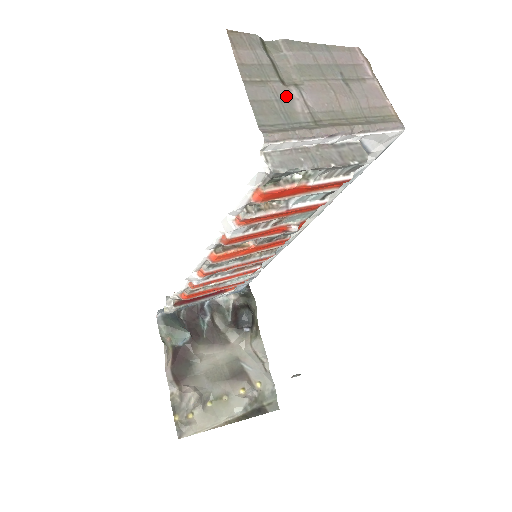
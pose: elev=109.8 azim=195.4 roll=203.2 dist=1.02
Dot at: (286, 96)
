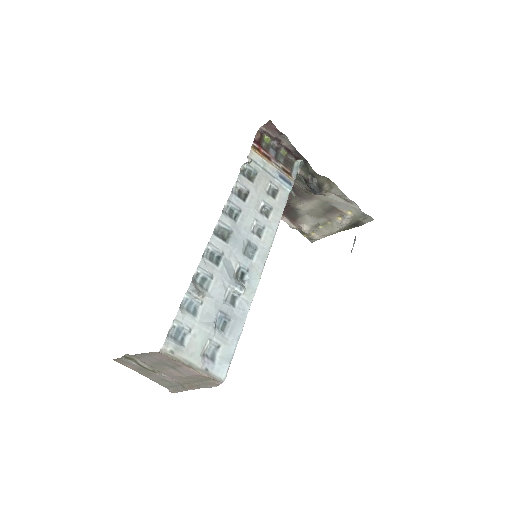
Dot at: (161, 377)
